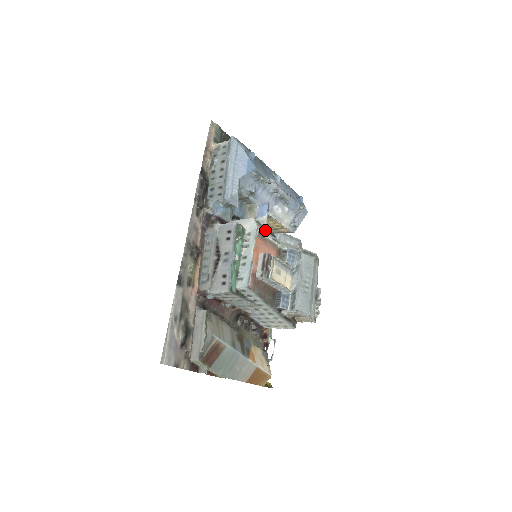
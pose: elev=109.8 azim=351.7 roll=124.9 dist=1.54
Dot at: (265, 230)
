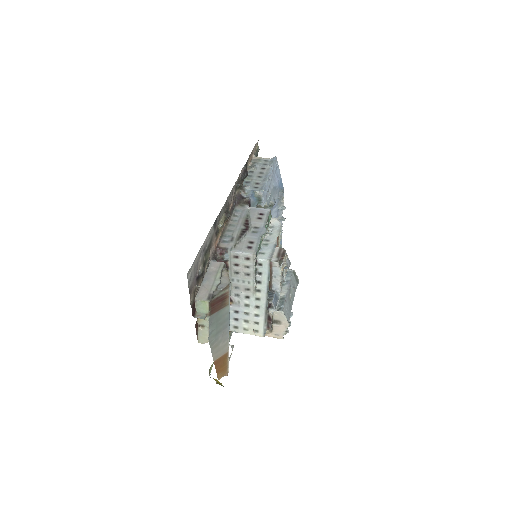
Dot at: occluded
